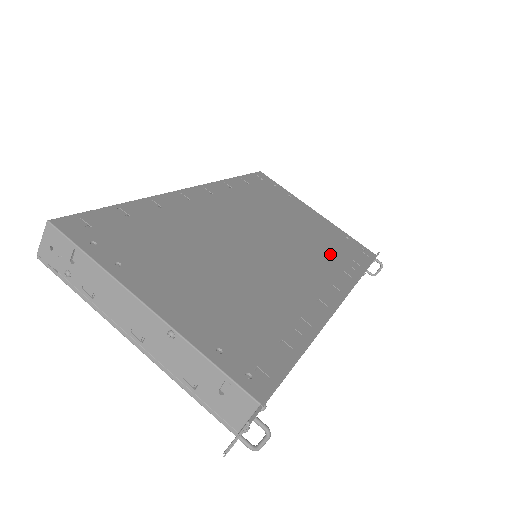
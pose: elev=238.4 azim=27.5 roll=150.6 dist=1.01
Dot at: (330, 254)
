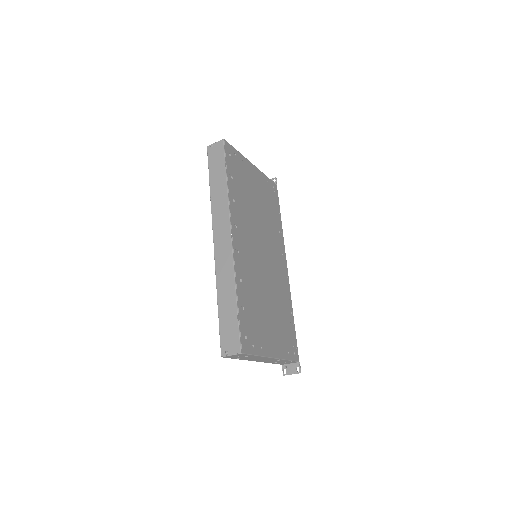
Dot at: (273, 219)
